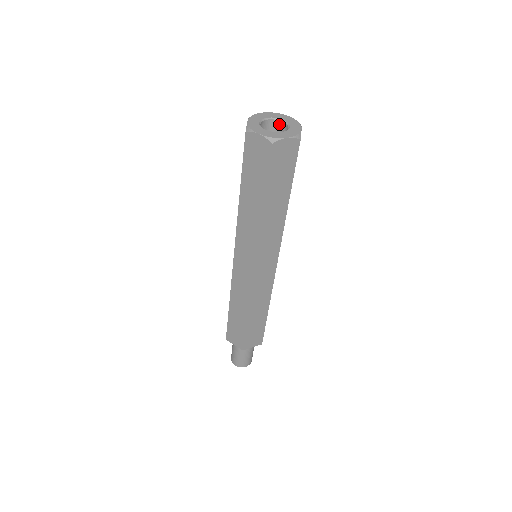
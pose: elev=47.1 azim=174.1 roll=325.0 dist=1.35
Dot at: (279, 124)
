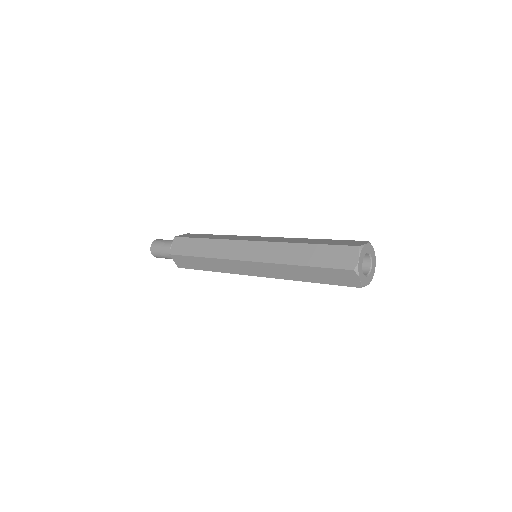
Dot at: occluded
